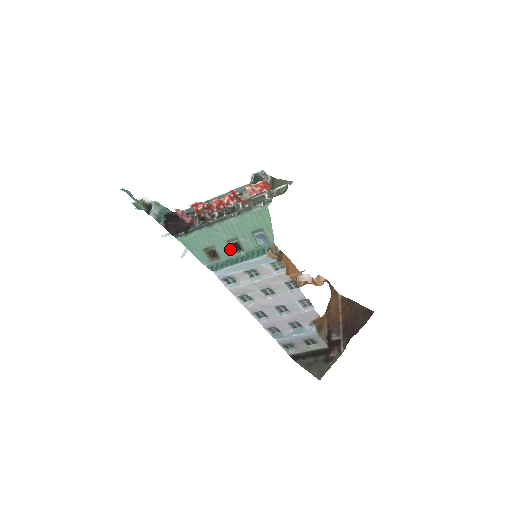
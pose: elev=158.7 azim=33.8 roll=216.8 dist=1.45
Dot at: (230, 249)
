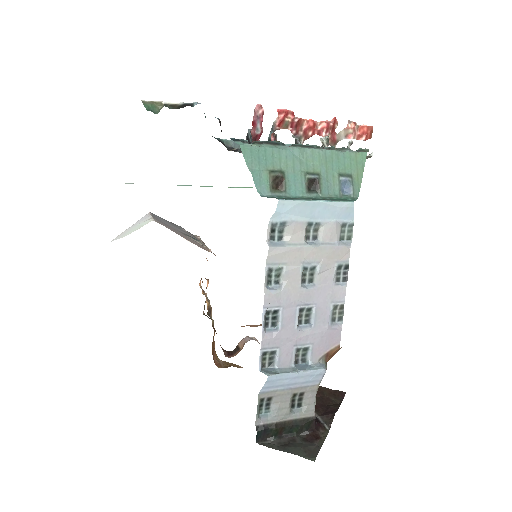
Dot at: (304, 184)
